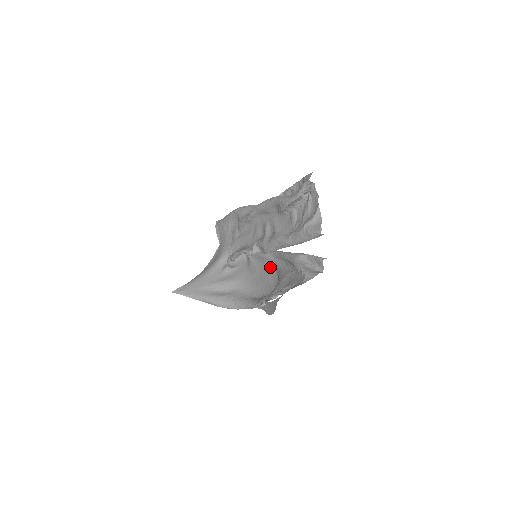
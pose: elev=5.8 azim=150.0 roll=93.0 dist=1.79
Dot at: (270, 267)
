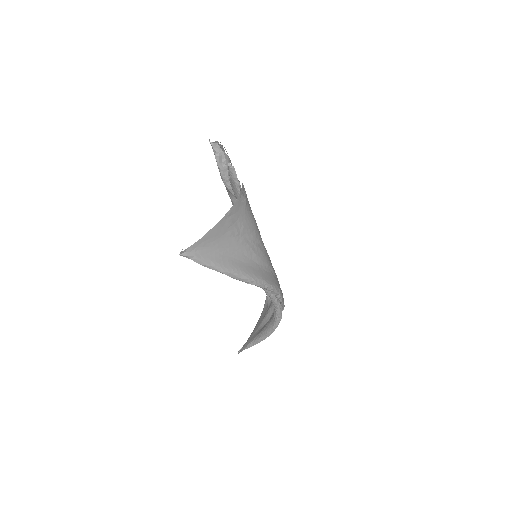
Dot at: occluded
